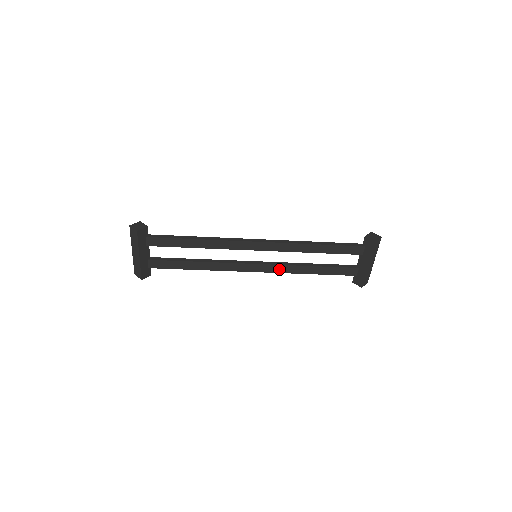
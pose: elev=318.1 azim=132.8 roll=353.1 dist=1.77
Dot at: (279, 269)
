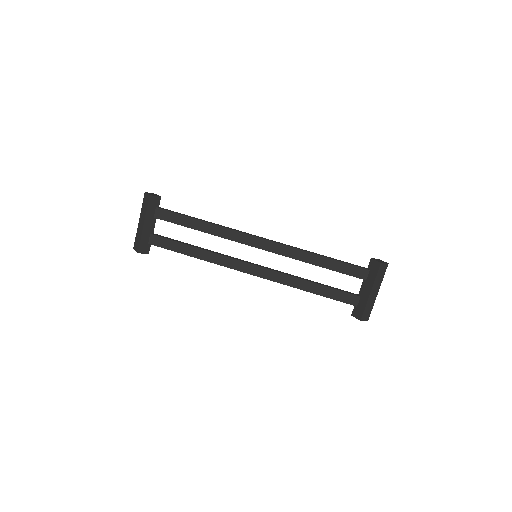
Dot at: (276, 277)
